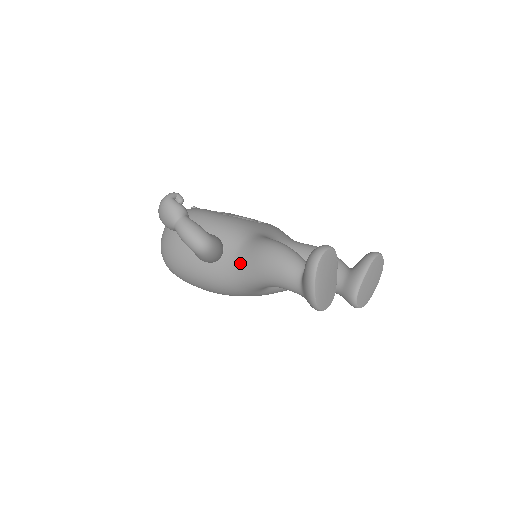
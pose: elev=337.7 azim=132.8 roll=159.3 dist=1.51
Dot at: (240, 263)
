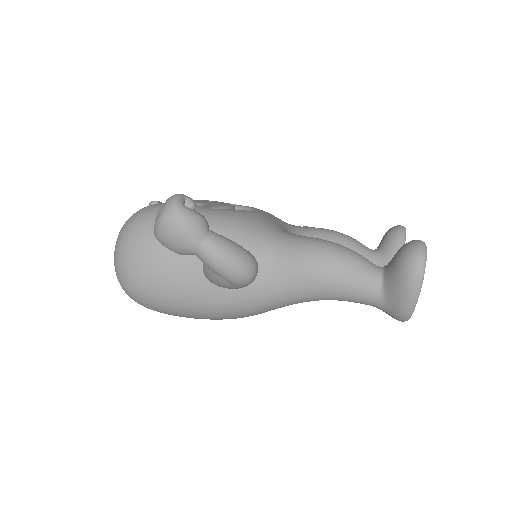
Dot at: (277, 279)
